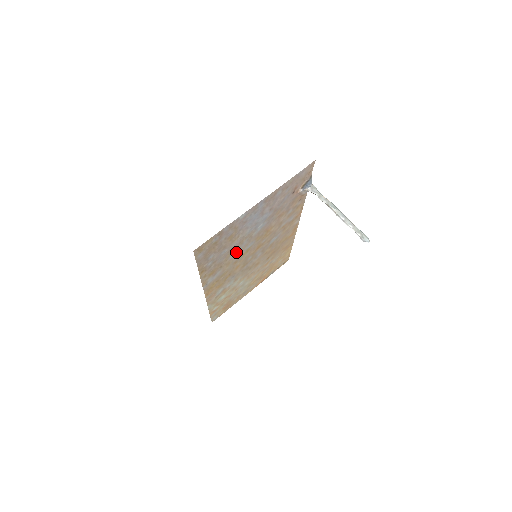
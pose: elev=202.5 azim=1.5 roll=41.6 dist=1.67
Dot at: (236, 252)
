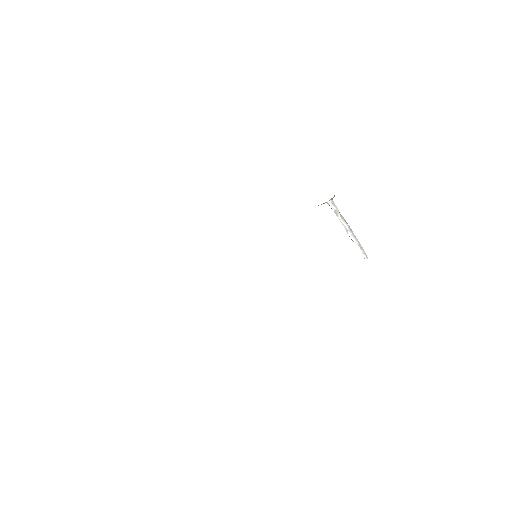
Dot at: occluded
